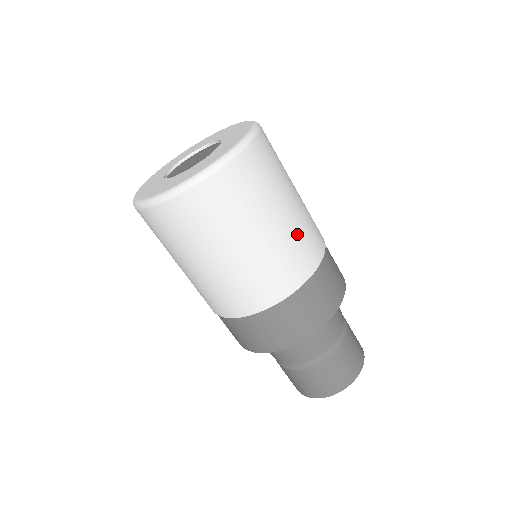
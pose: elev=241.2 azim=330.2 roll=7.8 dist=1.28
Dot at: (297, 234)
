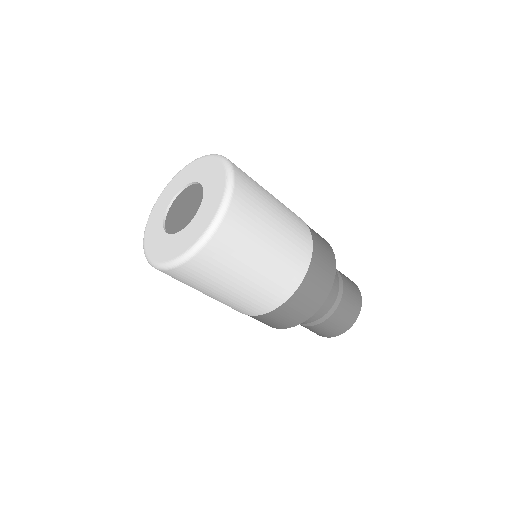
Dot at: (291, 231)
